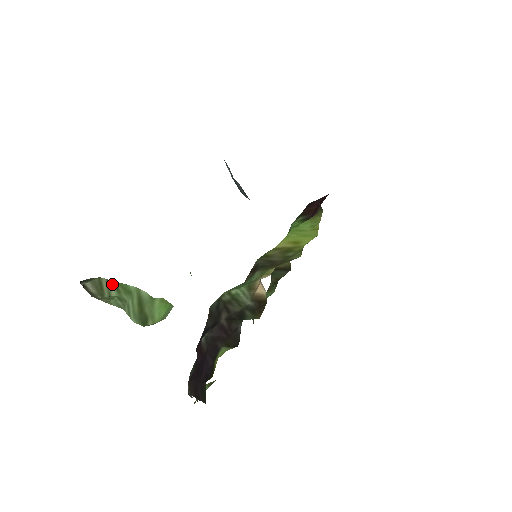
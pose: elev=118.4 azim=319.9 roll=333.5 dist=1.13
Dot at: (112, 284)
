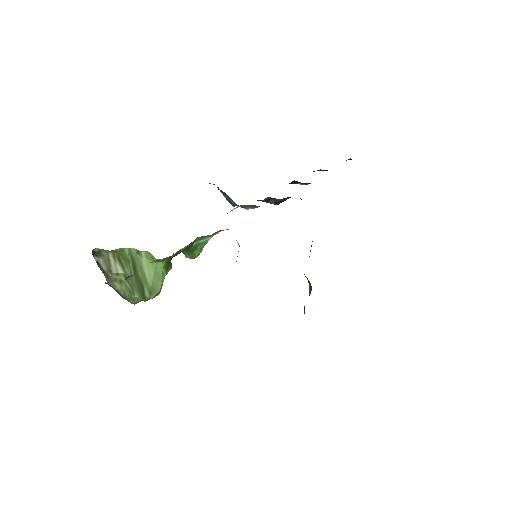
Dot at: (117, 259)
